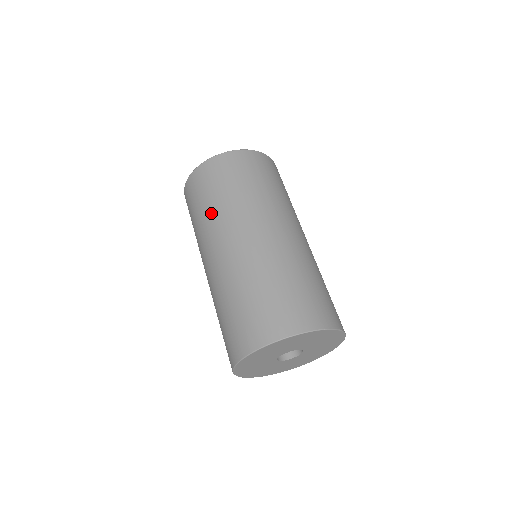
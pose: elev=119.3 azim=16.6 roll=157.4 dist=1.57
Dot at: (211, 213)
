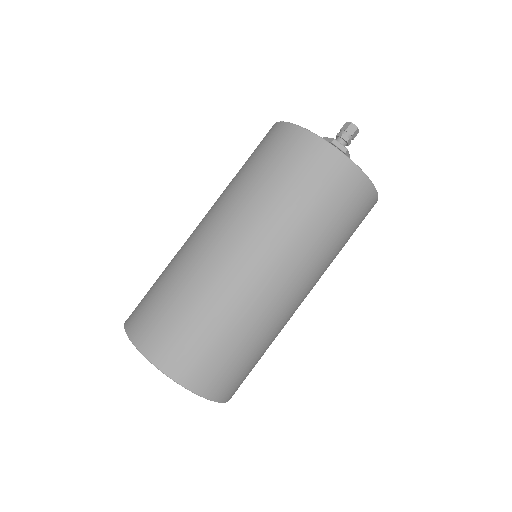
Dot at: (288, 216)
